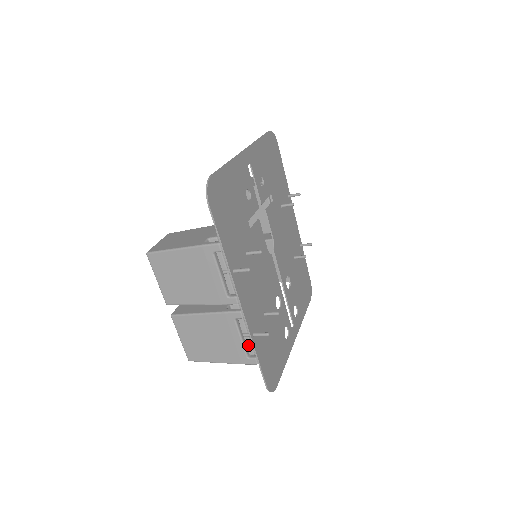
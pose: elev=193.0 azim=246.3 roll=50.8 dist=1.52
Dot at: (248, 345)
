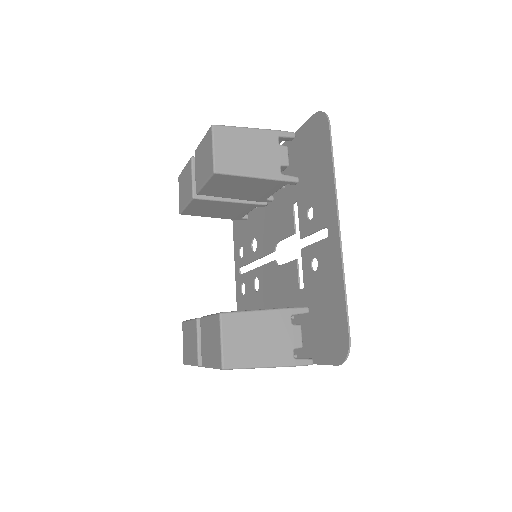
Dot at: occluded
